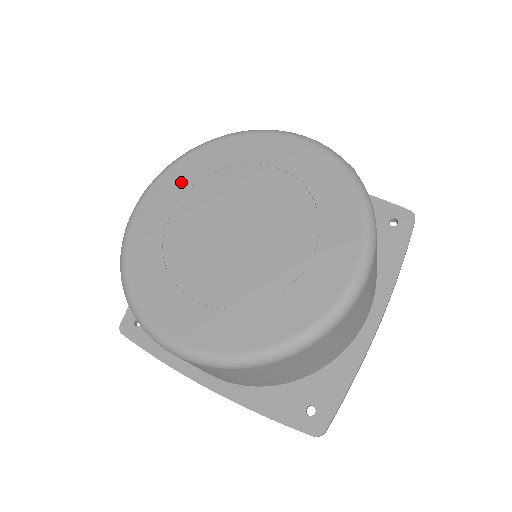
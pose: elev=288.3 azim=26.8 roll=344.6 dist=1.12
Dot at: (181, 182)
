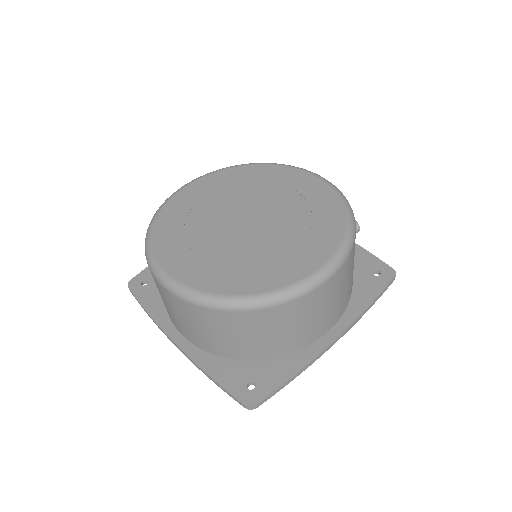
Dot at: (221, 181)
